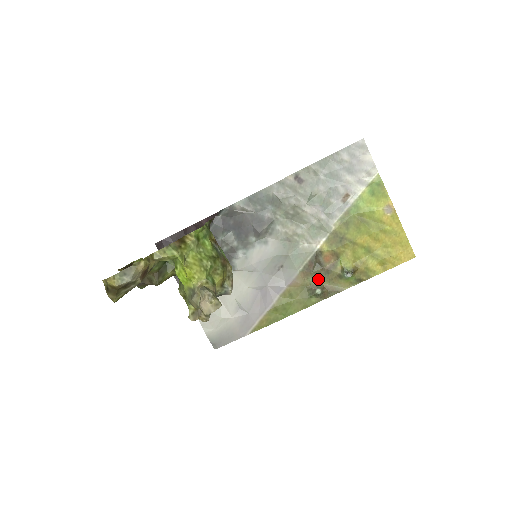
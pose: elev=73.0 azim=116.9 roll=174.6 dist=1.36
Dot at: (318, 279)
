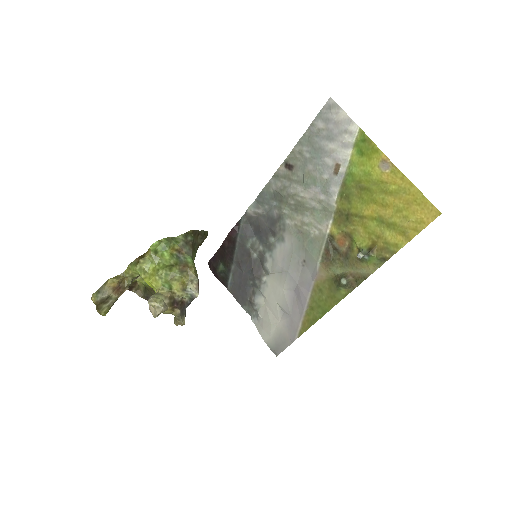
Dot at: (340, 267)
